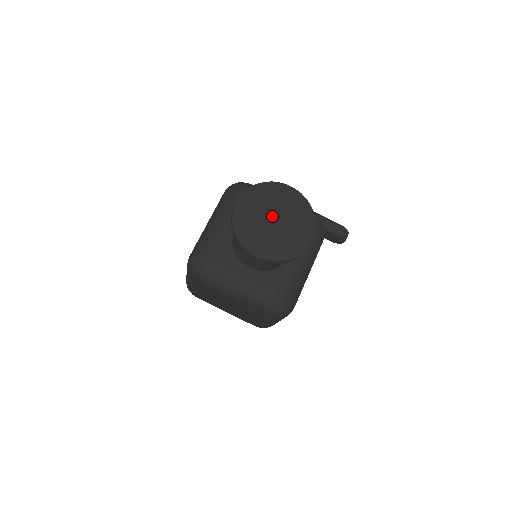
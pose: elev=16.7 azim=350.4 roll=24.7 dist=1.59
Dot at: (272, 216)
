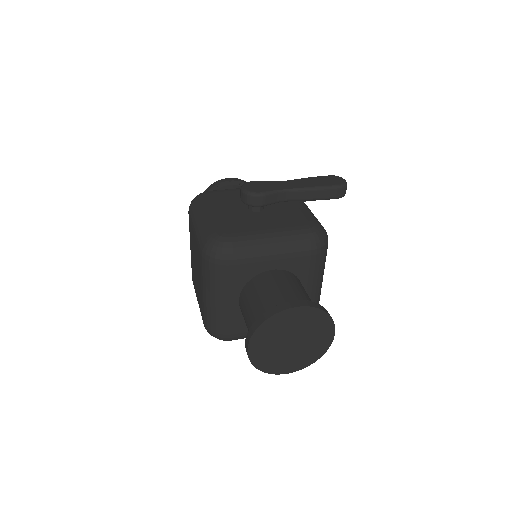
Dot at: (288, 341)
